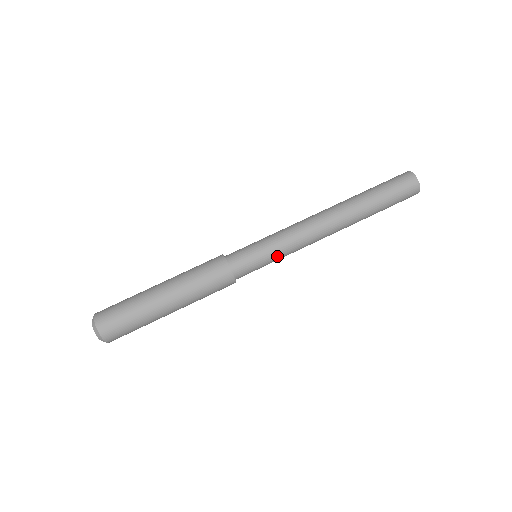
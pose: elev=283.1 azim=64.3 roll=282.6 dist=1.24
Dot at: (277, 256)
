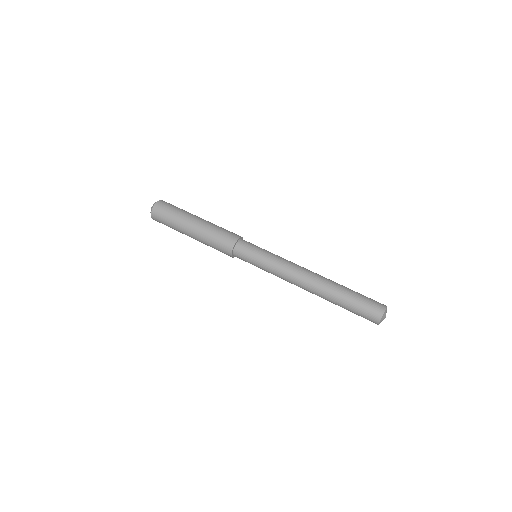
Dot at: (264, 265)
